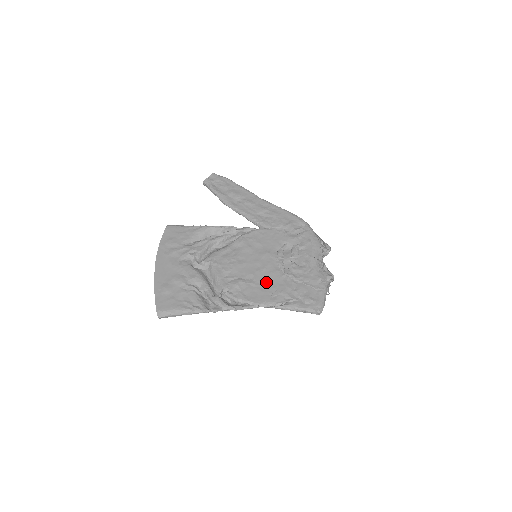
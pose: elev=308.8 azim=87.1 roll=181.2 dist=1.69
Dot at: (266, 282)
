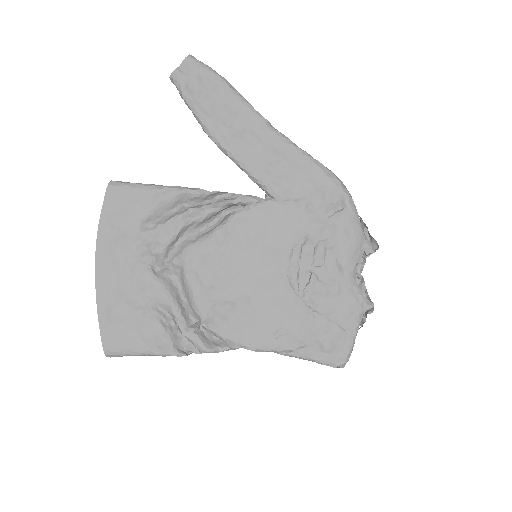
Dot at: (268, 311)
